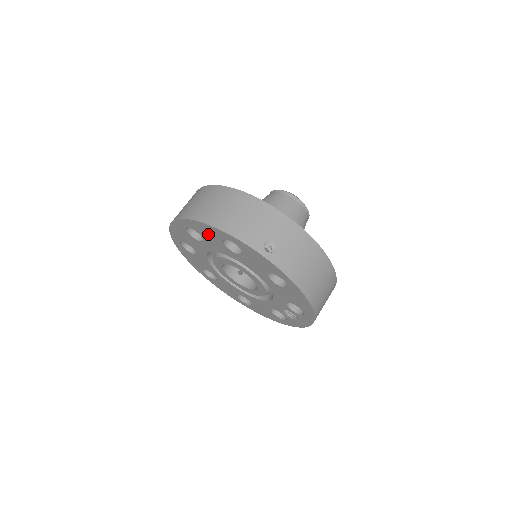
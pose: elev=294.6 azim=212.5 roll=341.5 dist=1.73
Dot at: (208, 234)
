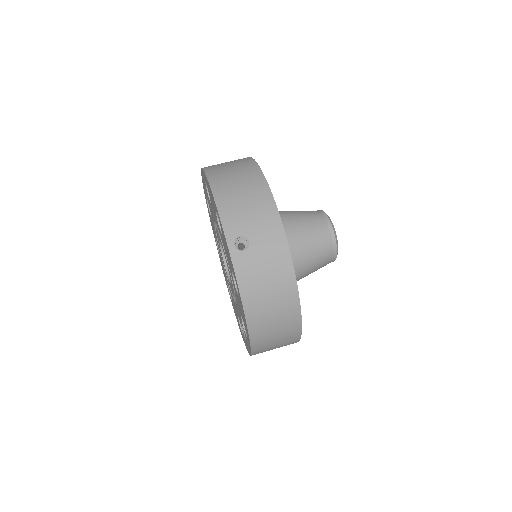
Dot at: (211, 197)
